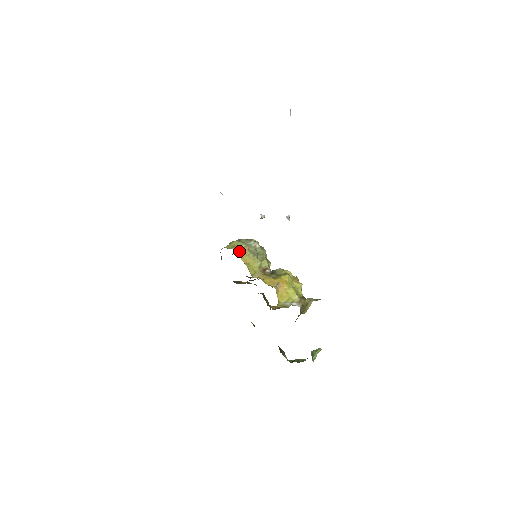
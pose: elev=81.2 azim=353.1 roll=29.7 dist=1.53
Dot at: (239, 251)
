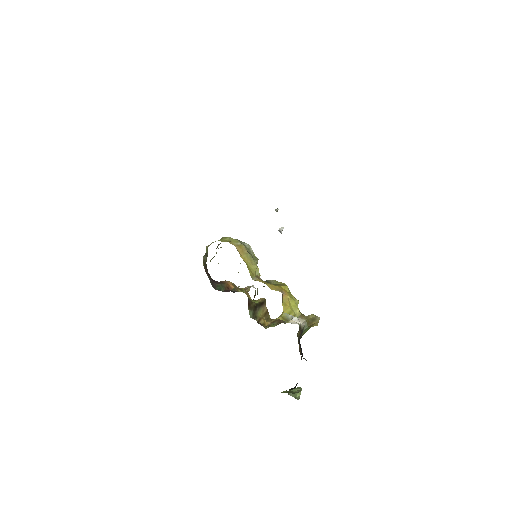
Dot at: (237, 246)
